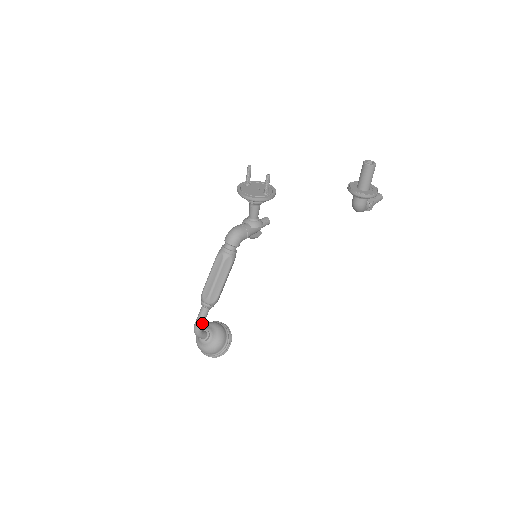
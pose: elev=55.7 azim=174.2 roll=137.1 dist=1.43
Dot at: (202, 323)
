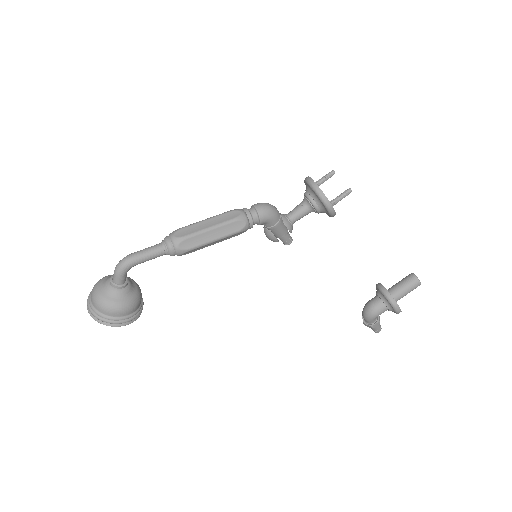
Dot at: (141, 260)
